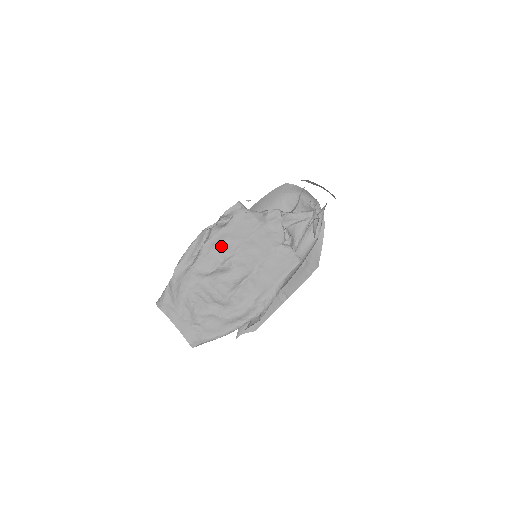
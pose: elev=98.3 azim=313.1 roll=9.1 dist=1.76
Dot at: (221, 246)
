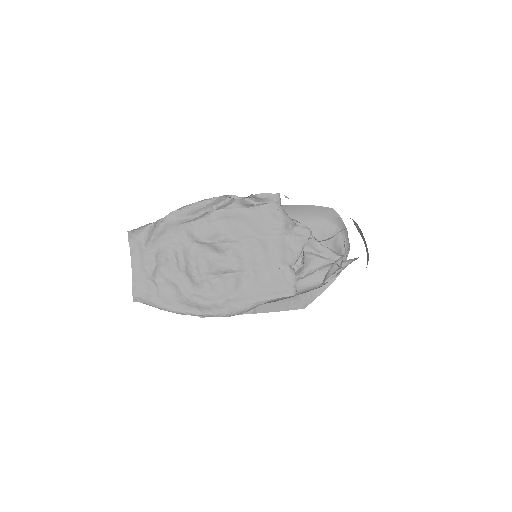
Dot at: (232, 224)
